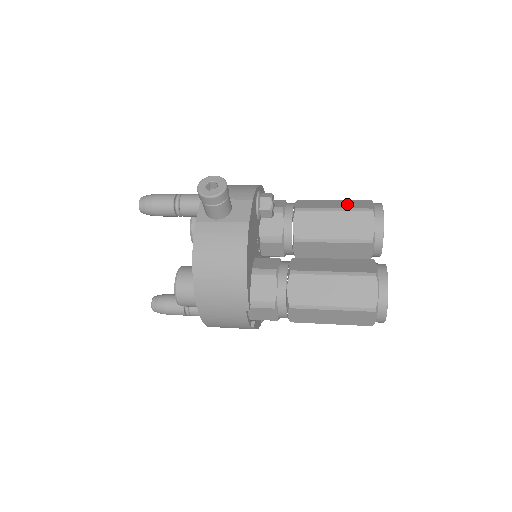
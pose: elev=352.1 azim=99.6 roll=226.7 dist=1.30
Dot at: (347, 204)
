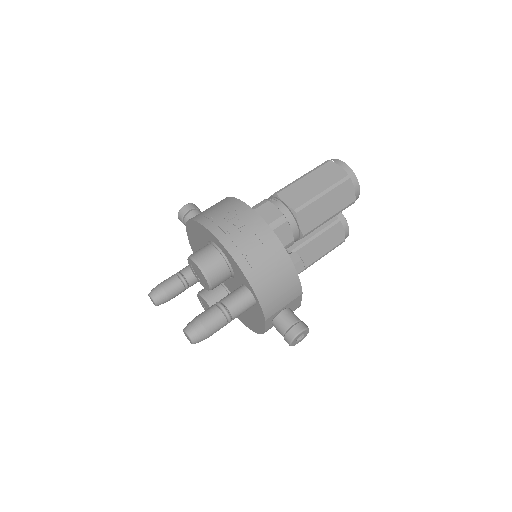
Dot at: (337, 202)
